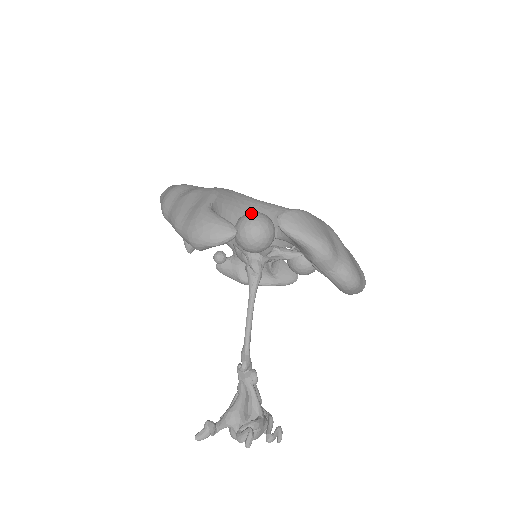
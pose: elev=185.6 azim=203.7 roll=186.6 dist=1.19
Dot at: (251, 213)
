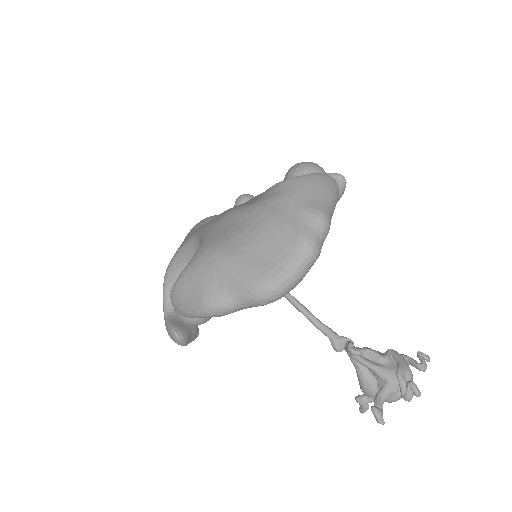
Dot at: occluded
